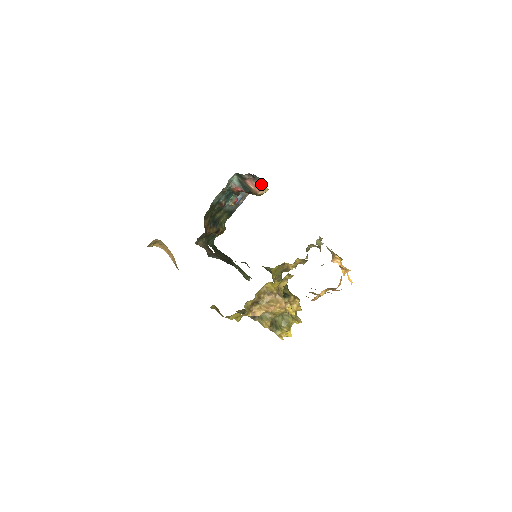
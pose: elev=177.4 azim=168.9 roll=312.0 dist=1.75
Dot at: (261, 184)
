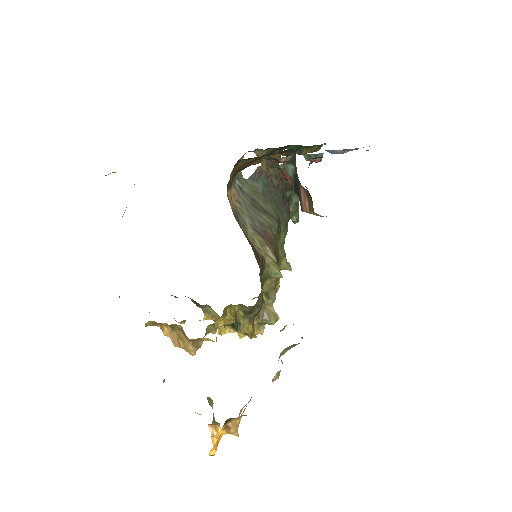
Dot at: (313, 209)
